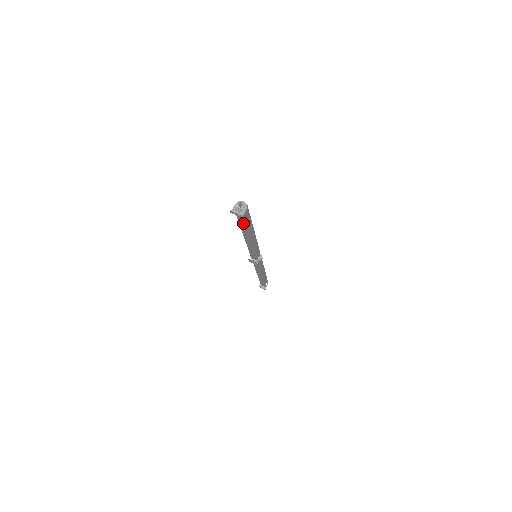
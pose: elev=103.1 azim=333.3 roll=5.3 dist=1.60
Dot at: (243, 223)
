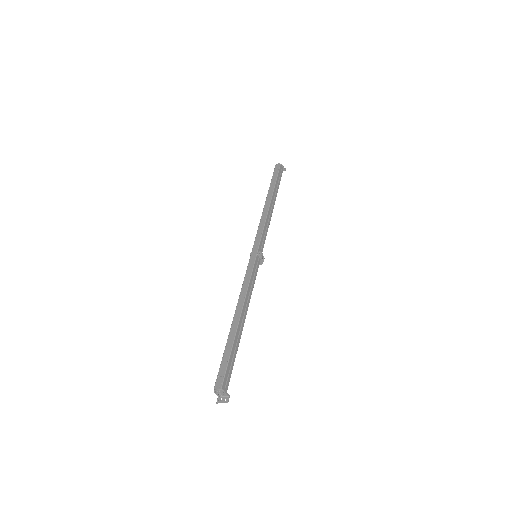
Dot at: (231, 367)
